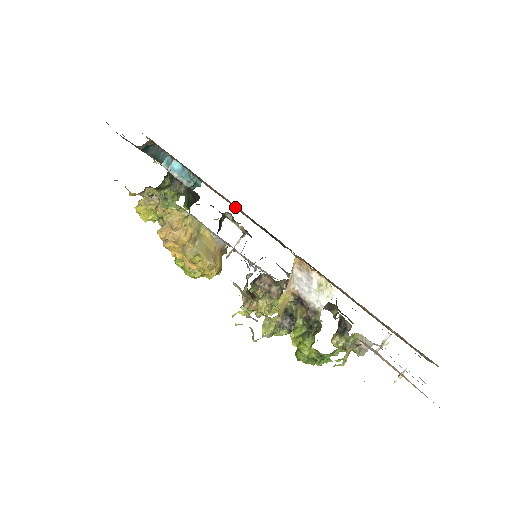
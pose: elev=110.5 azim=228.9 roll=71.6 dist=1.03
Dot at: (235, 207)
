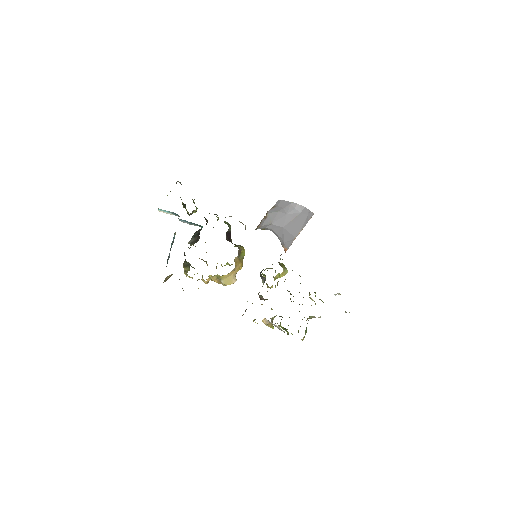
Dot at: occluded
